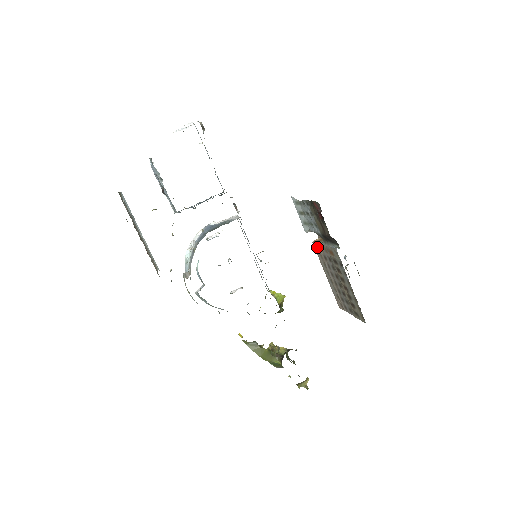
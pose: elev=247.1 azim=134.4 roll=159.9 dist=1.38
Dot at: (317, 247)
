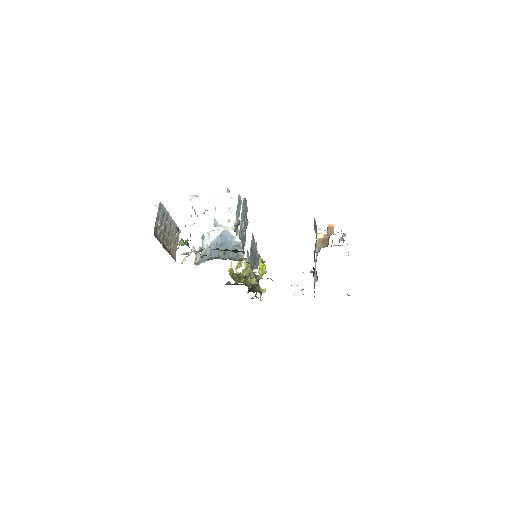
Dot at: occluded
